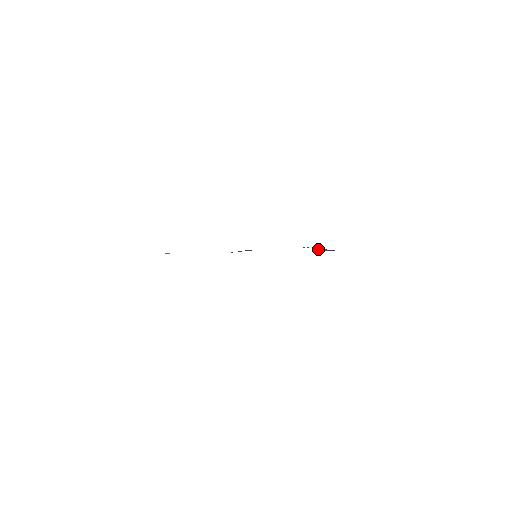
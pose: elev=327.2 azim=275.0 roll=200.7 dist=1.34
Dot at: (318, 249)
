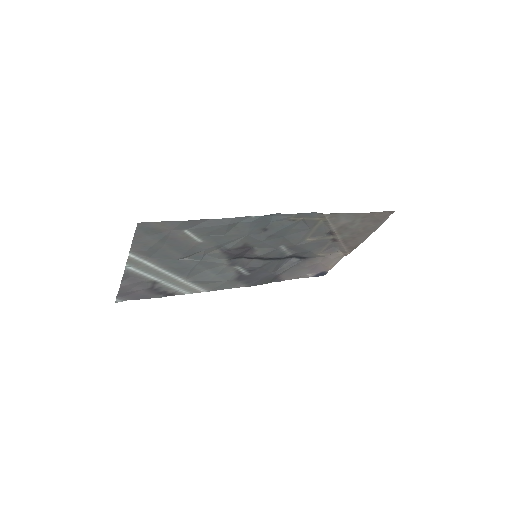
Dot at: (289, 265)
